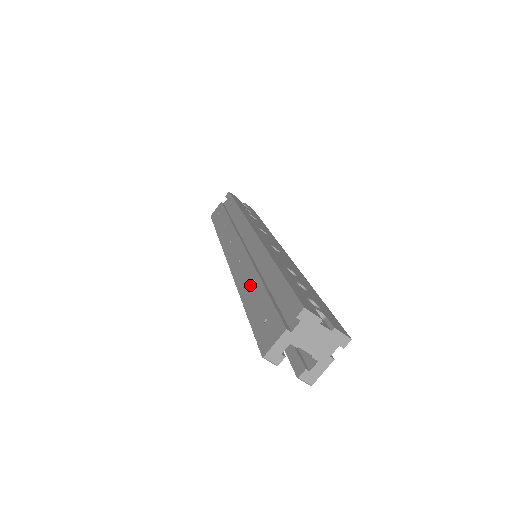
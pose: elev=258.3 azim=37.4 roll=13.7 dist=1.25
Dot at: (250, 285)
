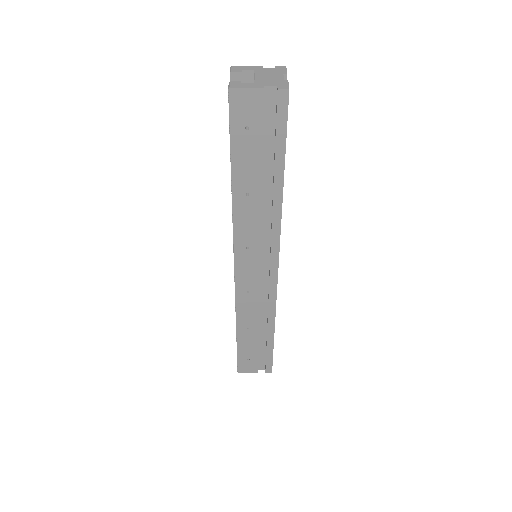
Dot at: (248, 328)
